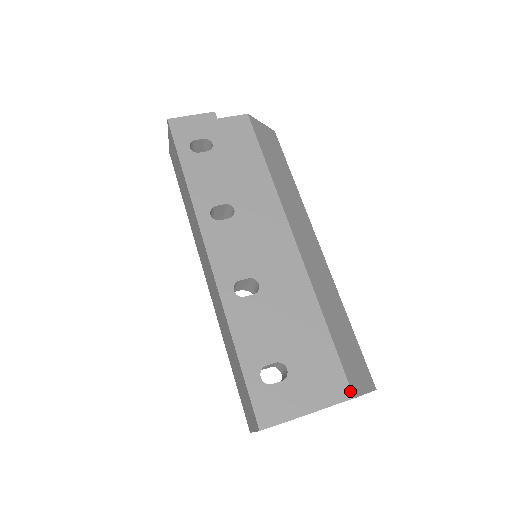
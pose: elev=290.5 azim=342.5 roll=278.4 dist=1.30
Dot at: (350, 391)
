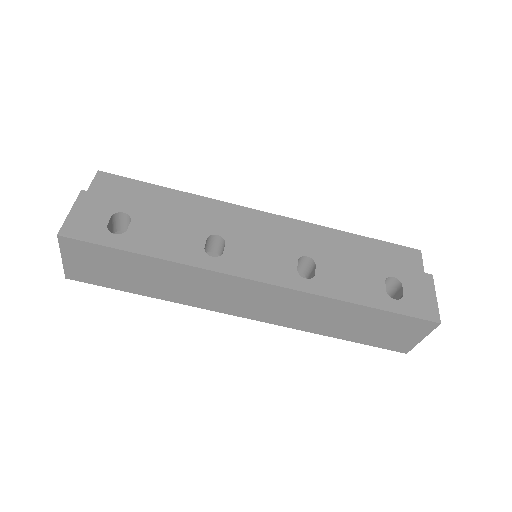
Dot at: (415, 250)
